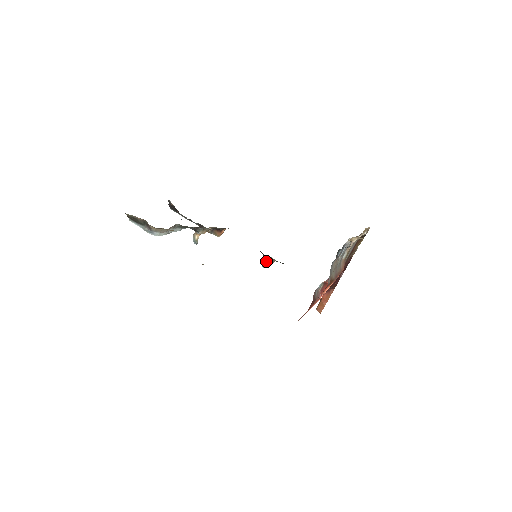
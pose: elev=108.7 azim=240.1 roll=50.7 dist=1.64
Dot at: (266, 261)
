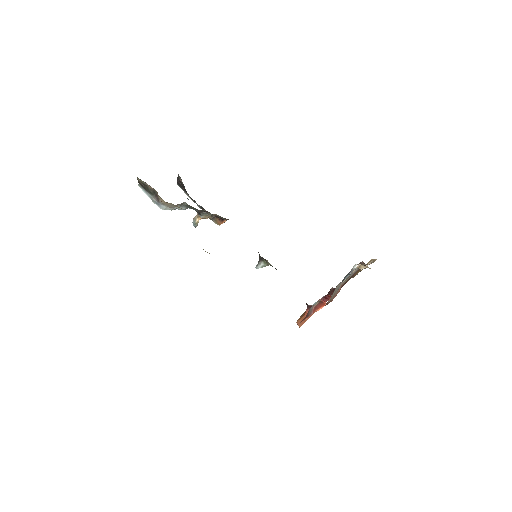
Dot at: (261, 263)
